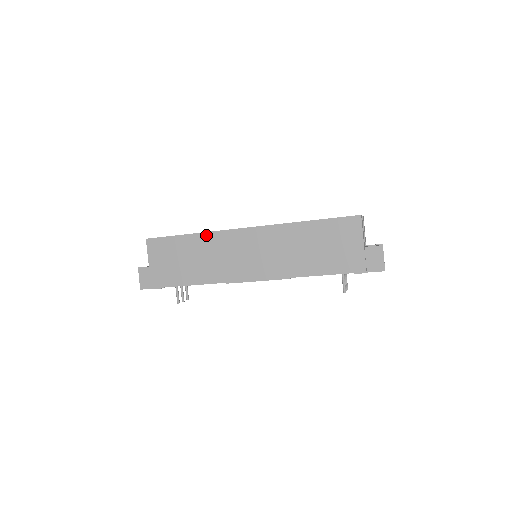
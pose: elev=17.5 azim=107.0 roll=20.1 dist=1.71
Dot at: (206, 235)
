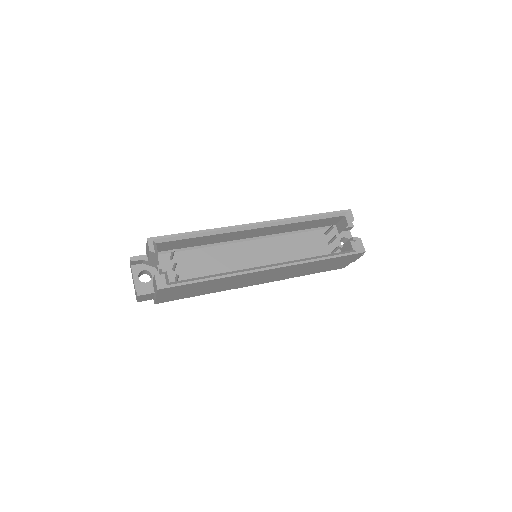
Dot at: (228, 278)
